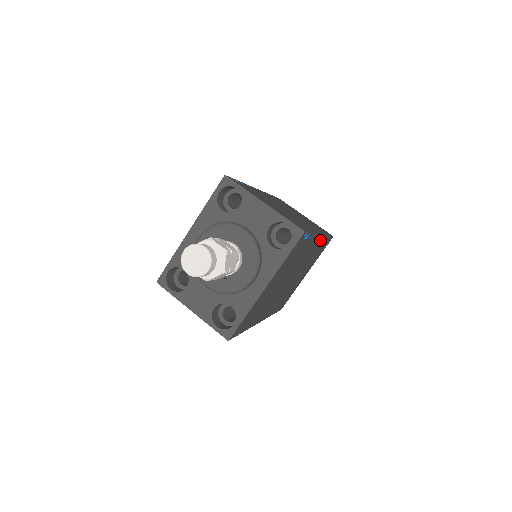
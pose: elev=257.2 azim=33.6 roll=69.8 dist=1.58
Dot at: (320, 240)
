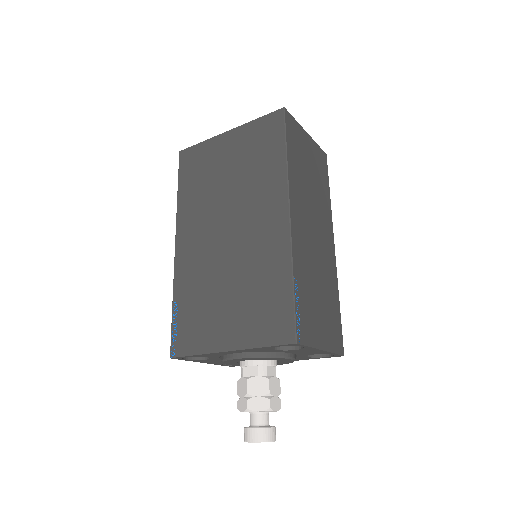
Dot at: occluded
